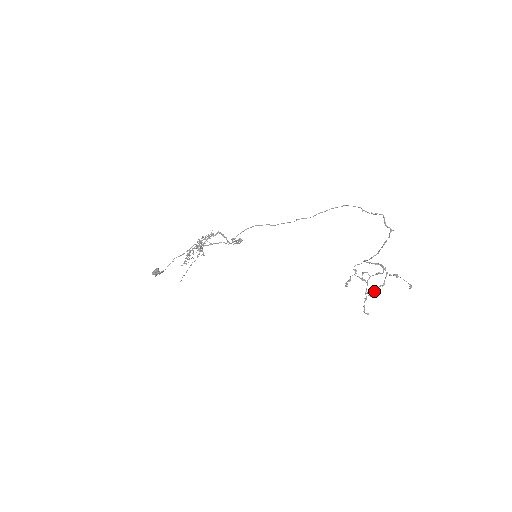
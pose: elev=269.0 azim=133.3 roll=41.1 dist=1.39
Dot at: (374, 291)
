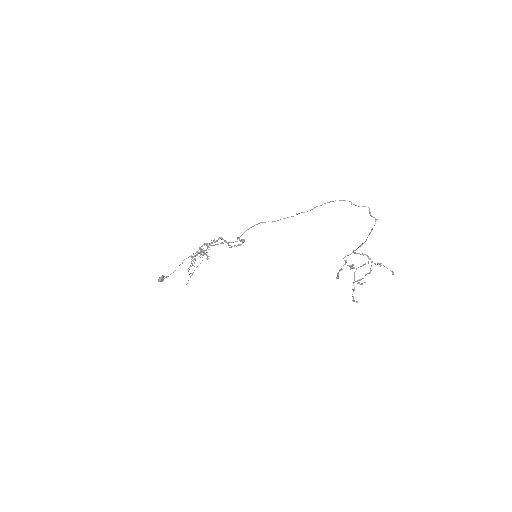
Dot at: (363, 278)
